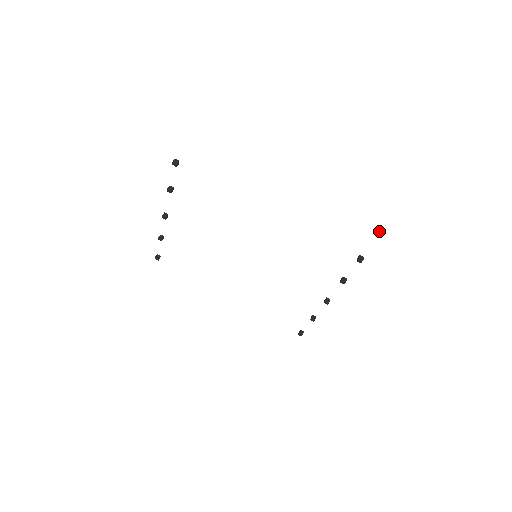
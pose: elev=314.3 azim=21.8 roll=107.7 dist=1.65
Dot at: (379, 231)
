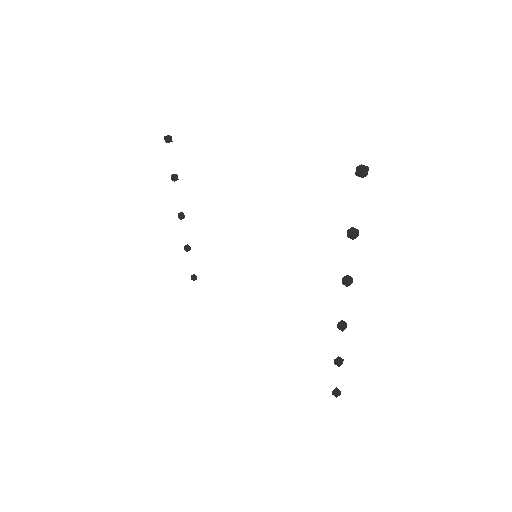
Dot at: (356, 169)
